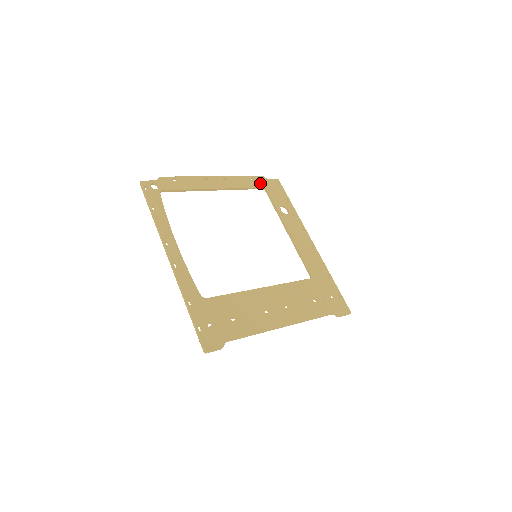
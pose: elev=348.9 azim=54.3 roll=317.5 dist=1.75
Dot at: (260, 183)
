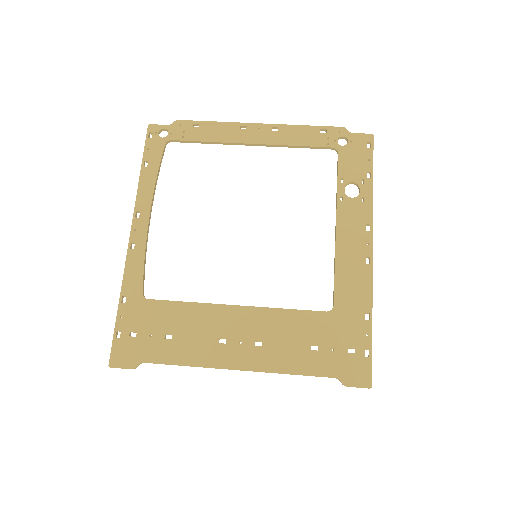
Dot at: (333, 140)
